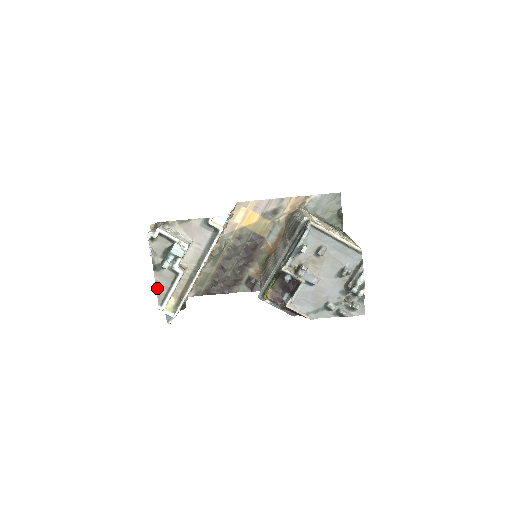
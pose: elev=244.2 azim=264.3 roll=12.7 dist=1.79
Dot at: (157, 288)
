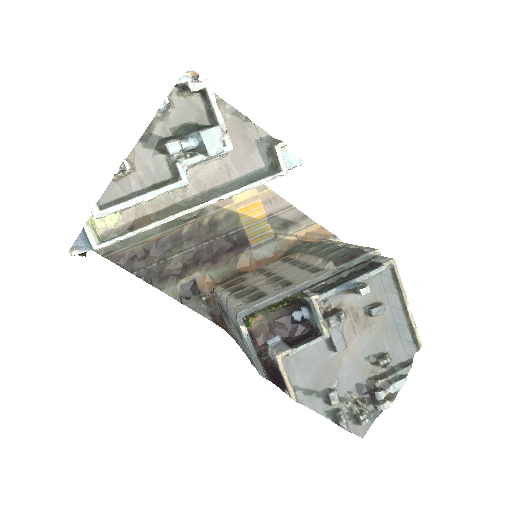
Dot at: (120, 173)
